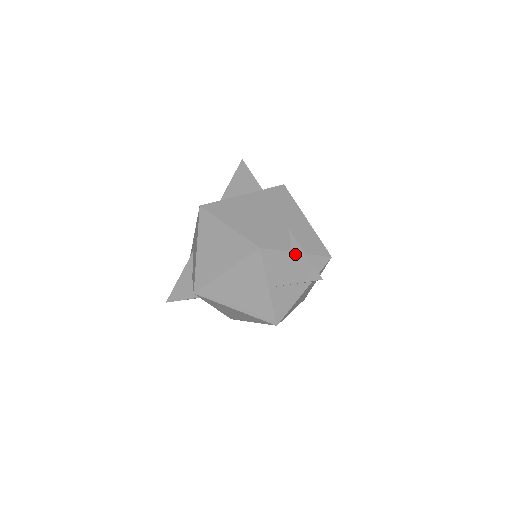
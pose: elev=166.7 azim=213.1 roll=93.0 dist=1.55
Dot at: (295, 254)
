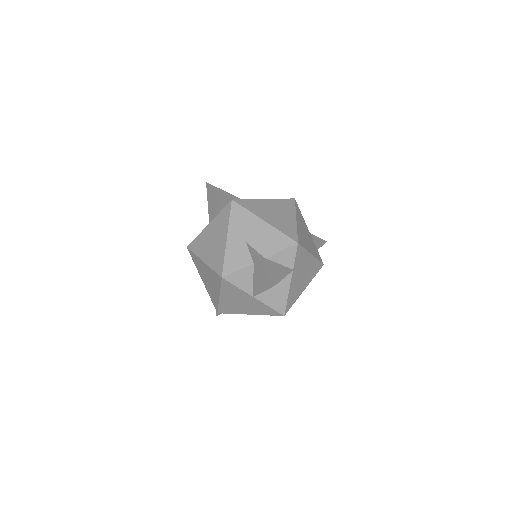
Dot at: (255, 265)
